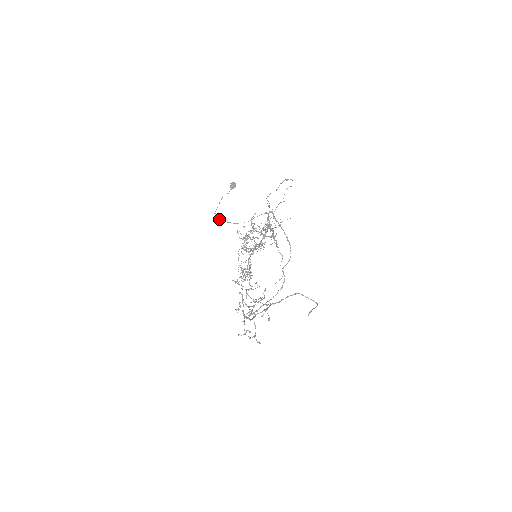
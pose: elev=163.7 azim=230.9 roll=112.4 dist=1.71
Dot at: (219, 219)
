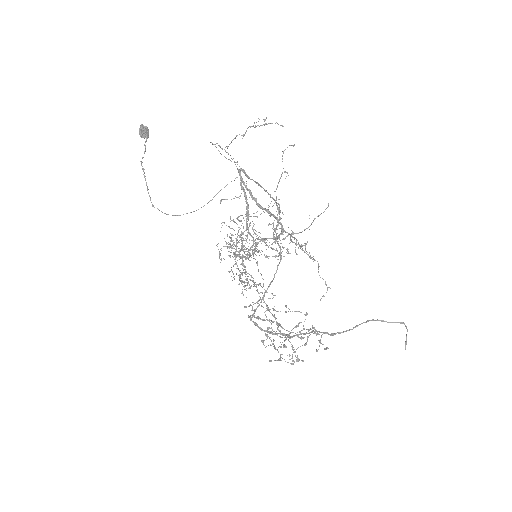
Dot at: (166, 214)
